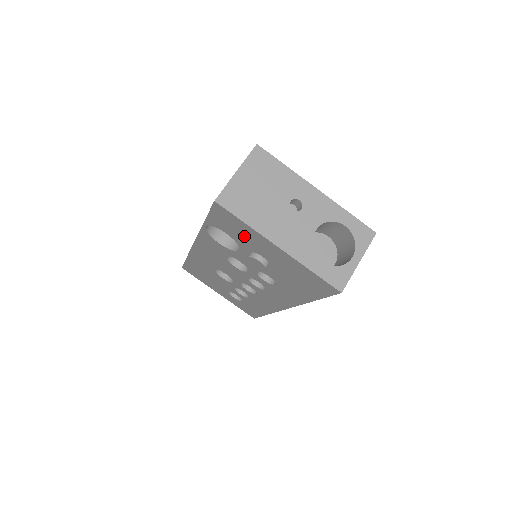
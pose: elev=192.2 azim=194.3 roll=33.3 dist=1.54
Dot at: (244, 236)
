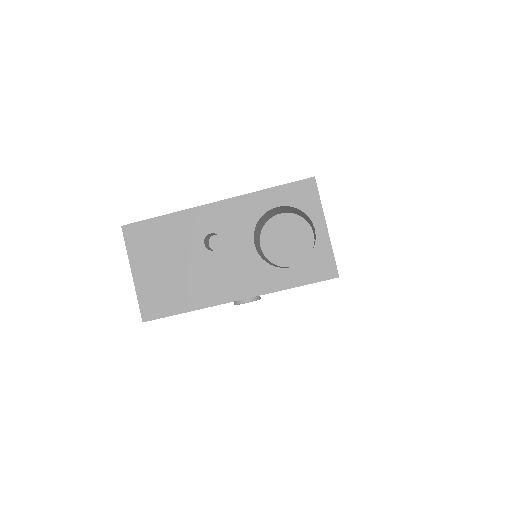
Dot at: occluded
